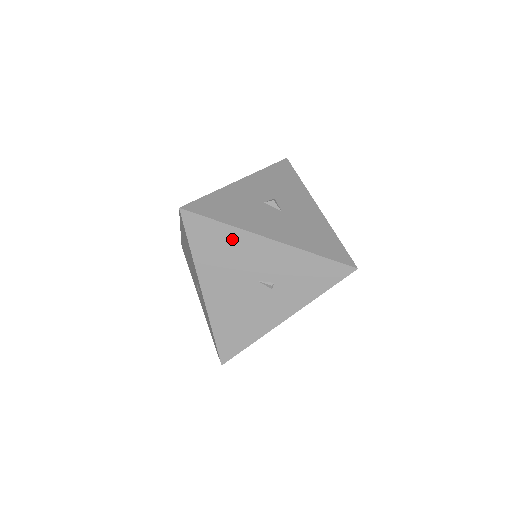
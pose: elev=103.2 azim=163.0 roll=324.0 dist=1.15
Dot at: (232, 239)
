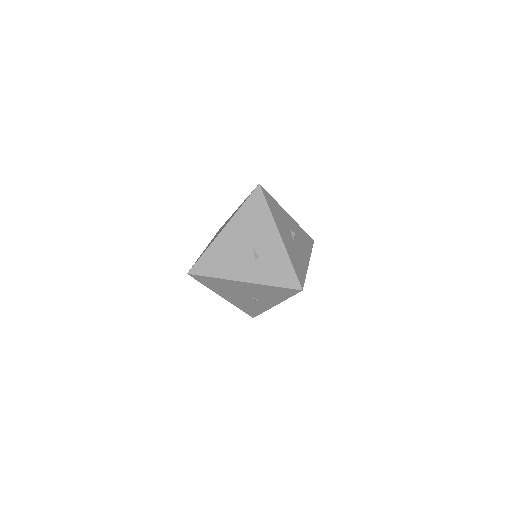
Dot at: (265, 219)
